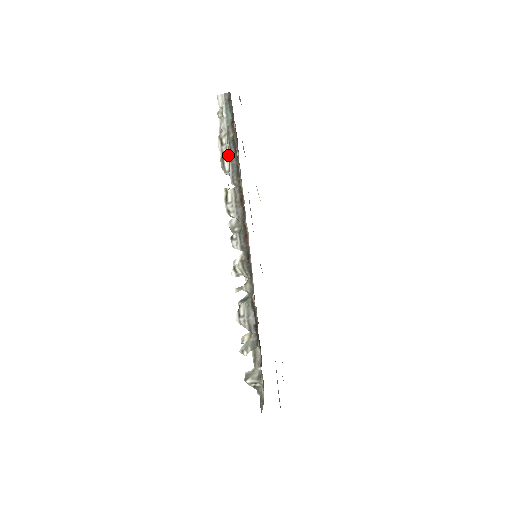
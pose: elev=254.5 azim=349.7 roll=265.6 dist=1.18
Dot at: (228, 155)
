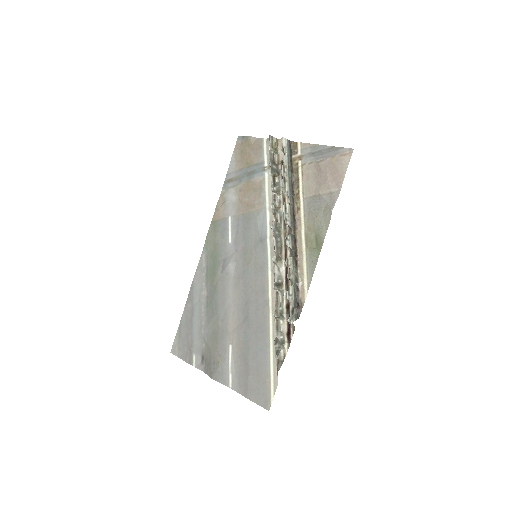
Dot at: (333, 189)
